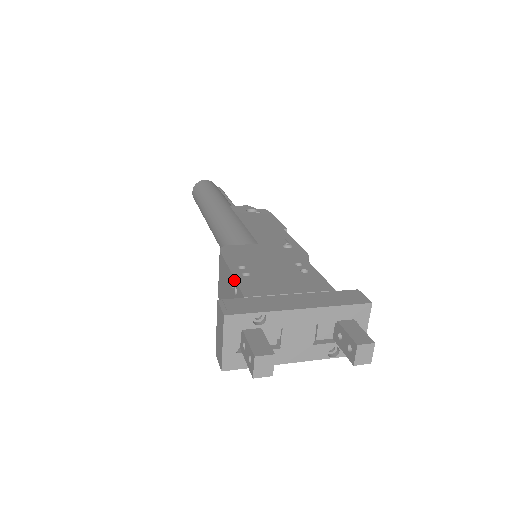
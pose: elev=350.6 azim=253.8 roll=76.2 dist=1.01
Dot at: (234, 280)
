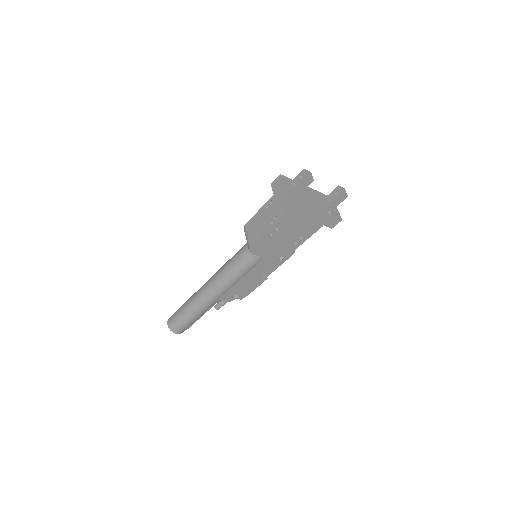
Dot at: (268, 202)
